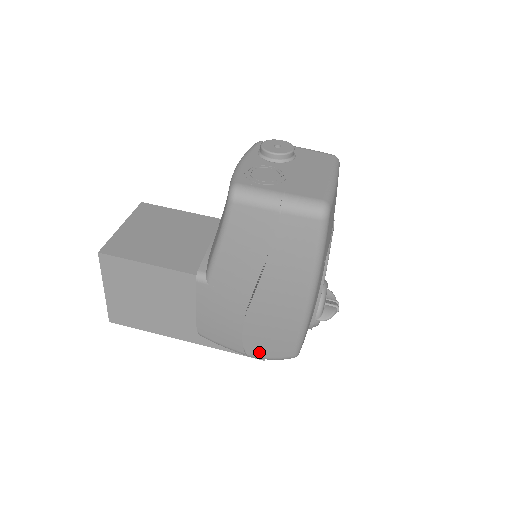
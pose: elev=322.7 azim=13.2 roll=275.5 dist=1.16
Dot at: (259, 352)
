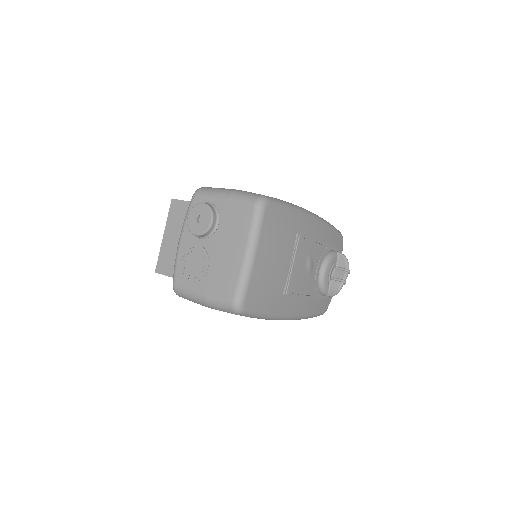
Dot at: occluded
